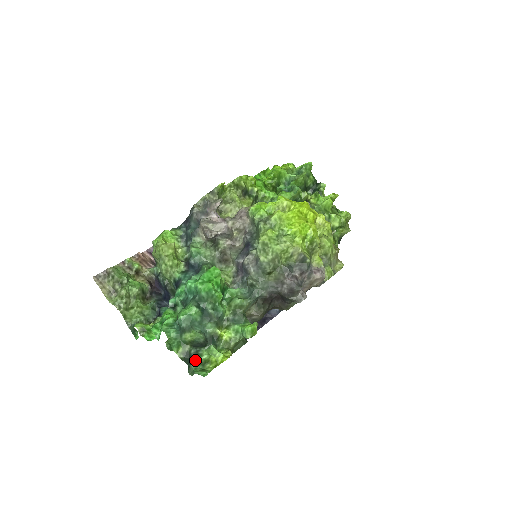
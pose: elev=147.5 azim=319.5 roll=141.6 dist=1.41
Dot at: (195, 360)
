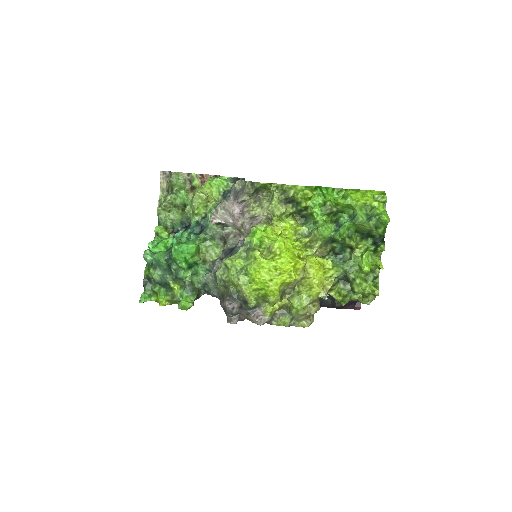
Dot at: (151, 286)
